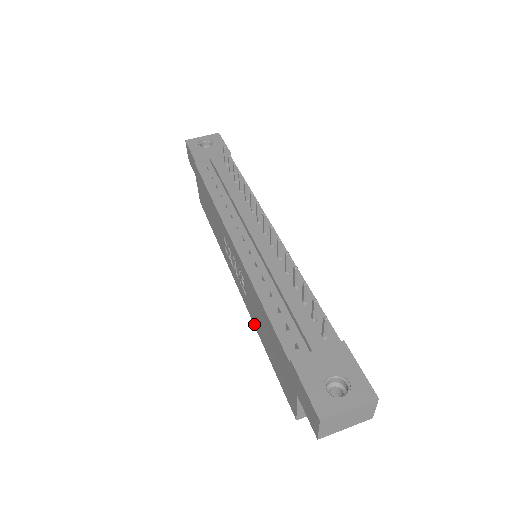
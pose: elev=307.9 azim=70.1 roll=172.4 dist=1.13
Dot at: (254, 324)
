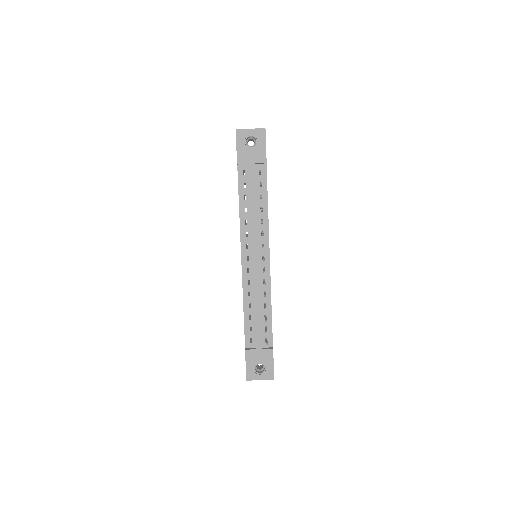
Dot at: occluded
